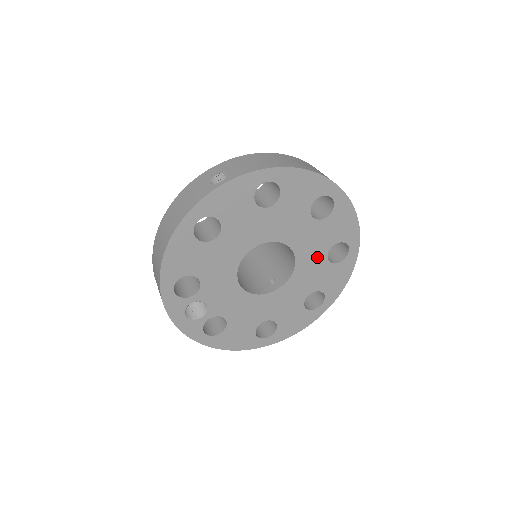
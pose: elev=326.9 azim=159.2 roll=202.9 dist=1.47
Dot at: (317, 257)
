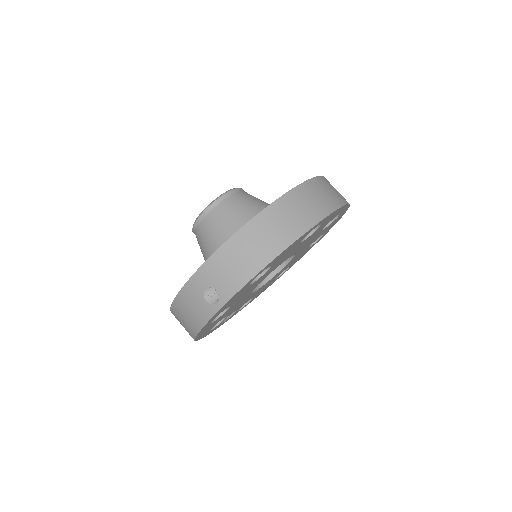
Dot at: (313, 238)
